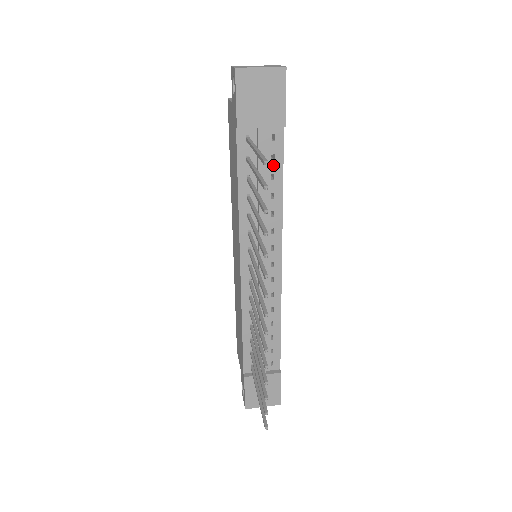
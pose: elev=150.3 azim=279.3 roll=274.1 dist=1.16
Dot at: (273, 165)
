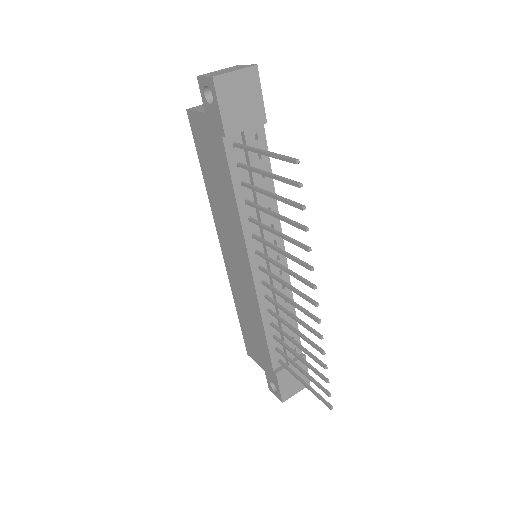
Dot at: (261, 163)
